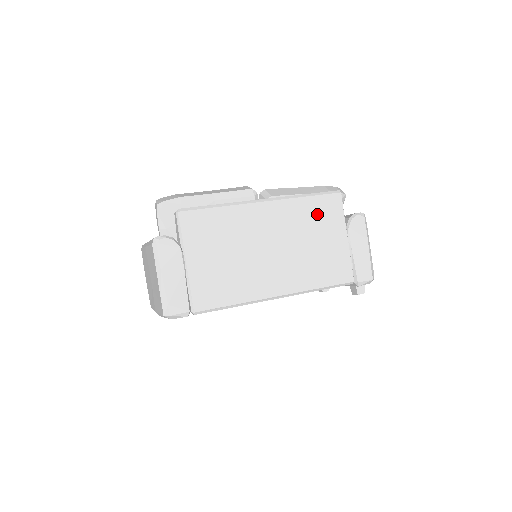
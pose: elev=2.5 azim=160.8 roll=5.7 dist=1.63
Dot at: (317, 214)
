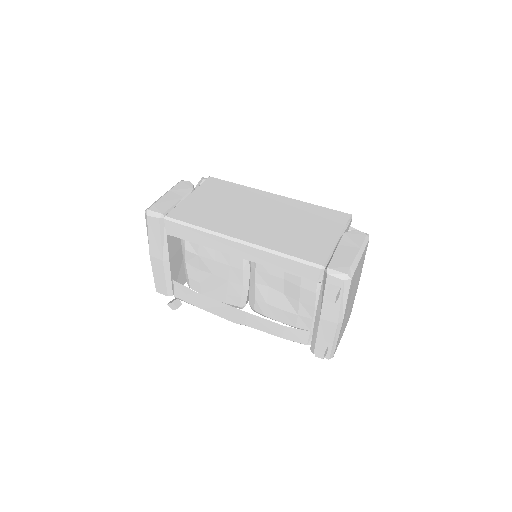
Dot at: (318, 216)
